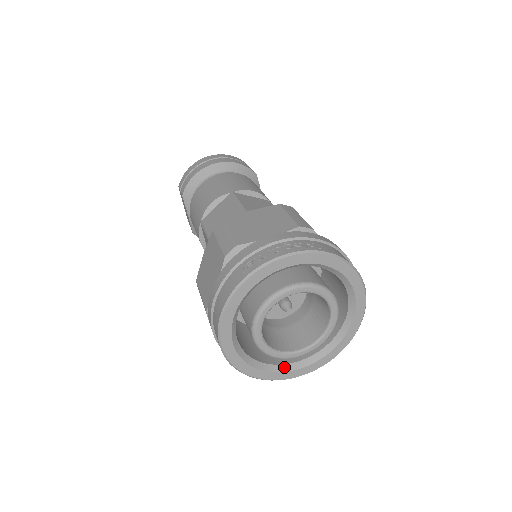
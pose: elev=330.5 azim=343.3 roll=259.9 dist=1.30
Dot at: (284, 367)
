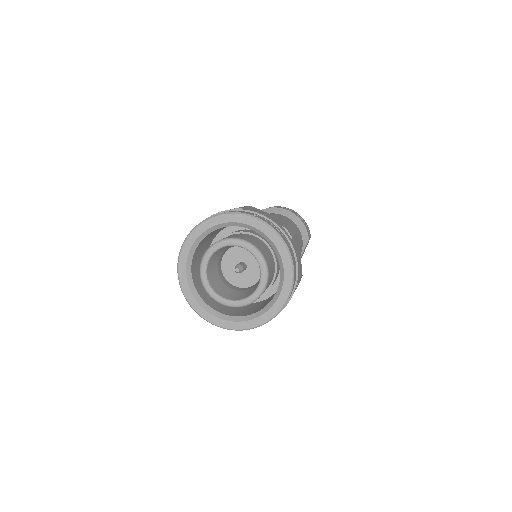
Dot at: (205, 305)
